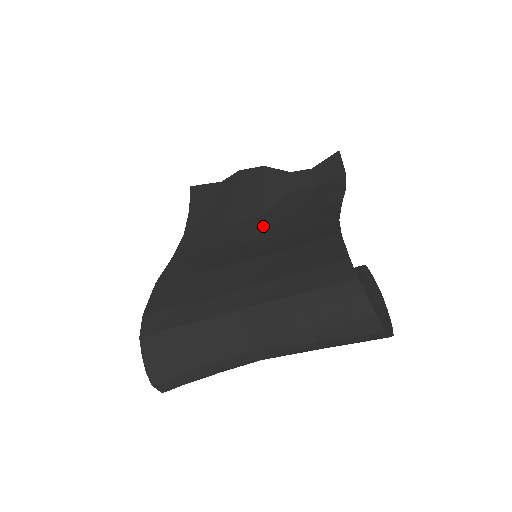
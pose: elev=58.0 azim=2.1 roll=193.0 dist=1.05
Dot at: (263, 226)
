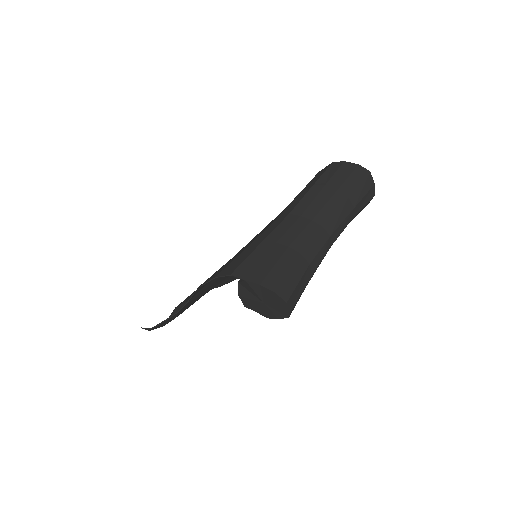
Dot at: occluded
